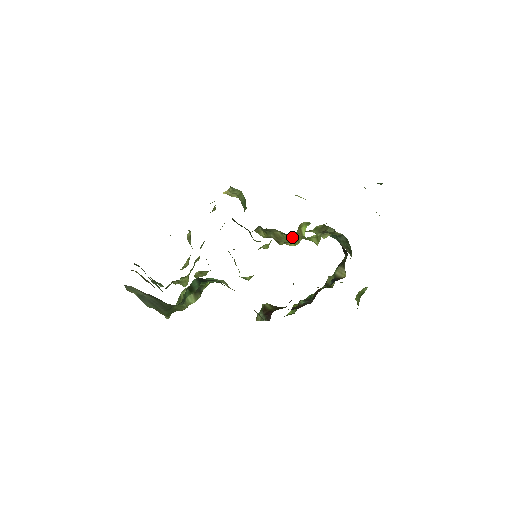
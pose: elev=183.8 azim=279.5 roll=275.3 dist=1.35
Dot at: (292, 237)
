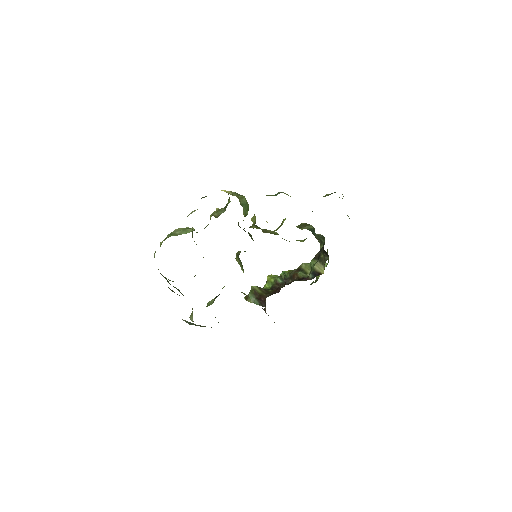
Dot at: occluded
